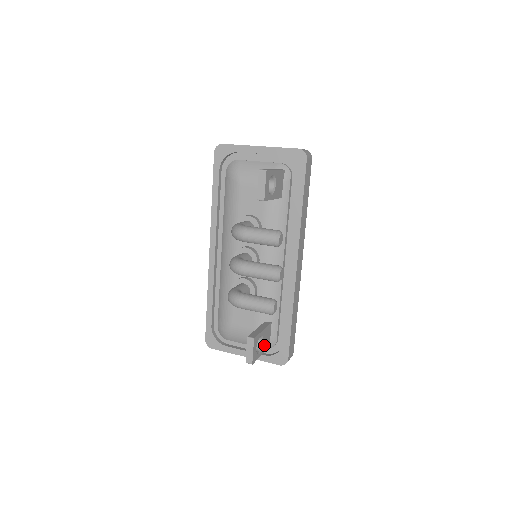
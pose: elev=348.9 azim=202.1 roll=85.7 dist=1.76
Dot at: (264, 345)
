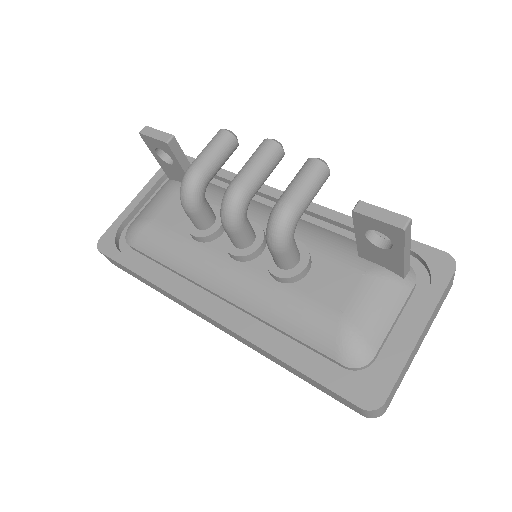
Dot at: occluded
